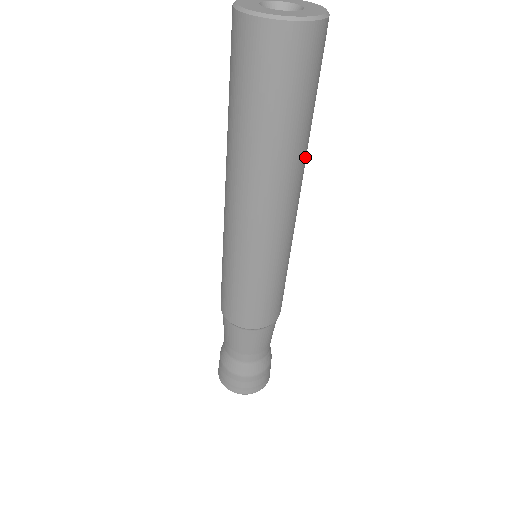
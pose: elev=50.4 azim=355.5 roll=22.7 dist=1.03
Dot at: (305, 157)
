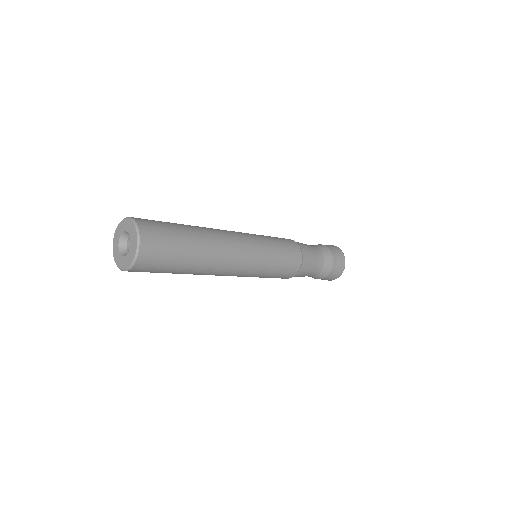
Dot at: (210, 248)
